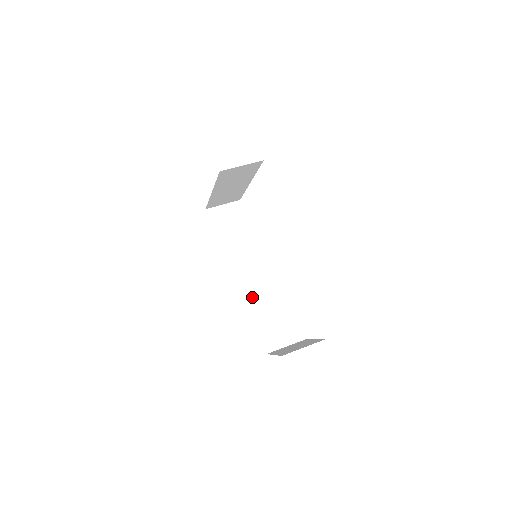
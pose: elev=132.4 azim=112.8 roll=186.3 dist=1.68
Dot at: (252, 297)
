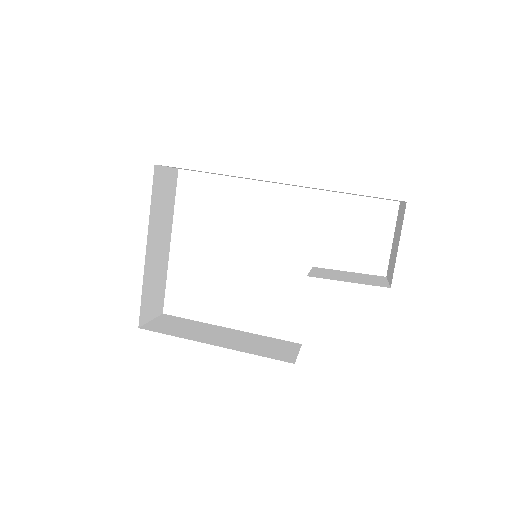
Dot at: (291, 353)
